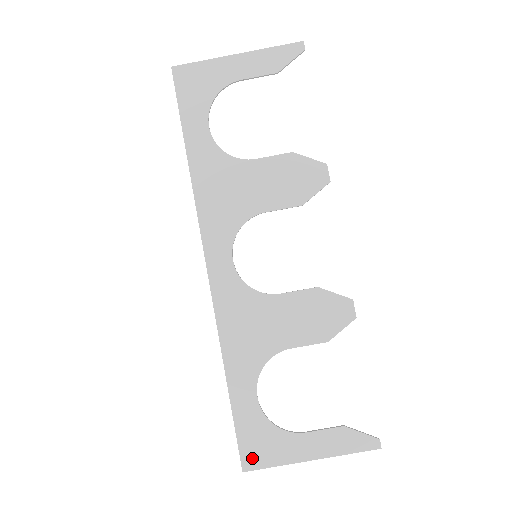
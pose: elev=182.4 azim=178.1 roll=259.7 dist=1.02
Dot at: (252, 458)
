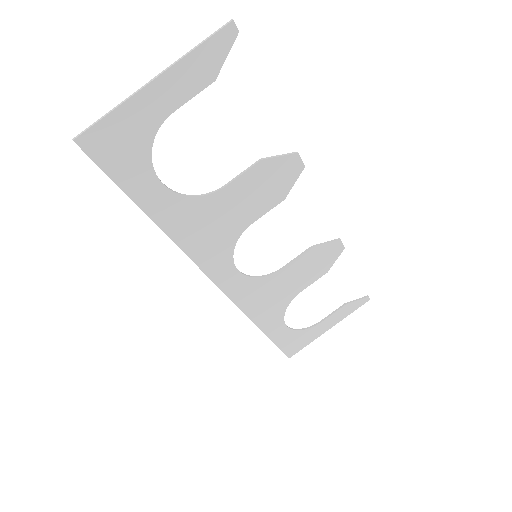
Dot at: (293, 350)
